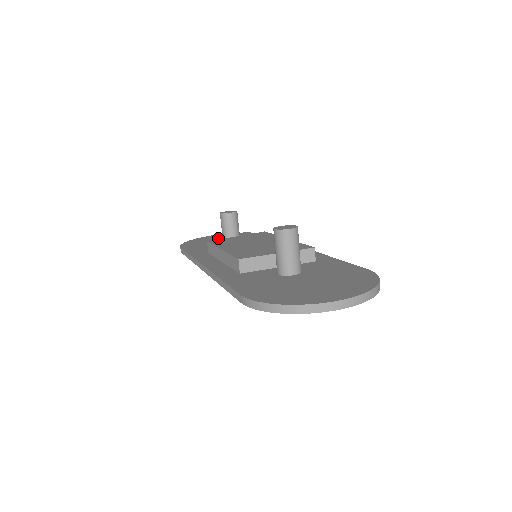
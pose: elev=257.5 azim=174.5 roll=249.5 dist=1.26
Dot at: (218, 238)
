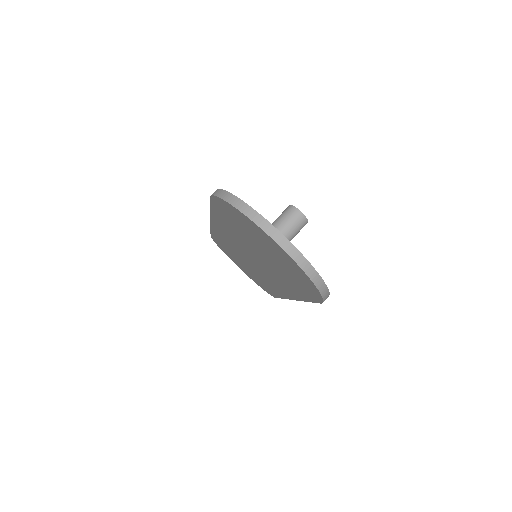
Dot at: occluded
